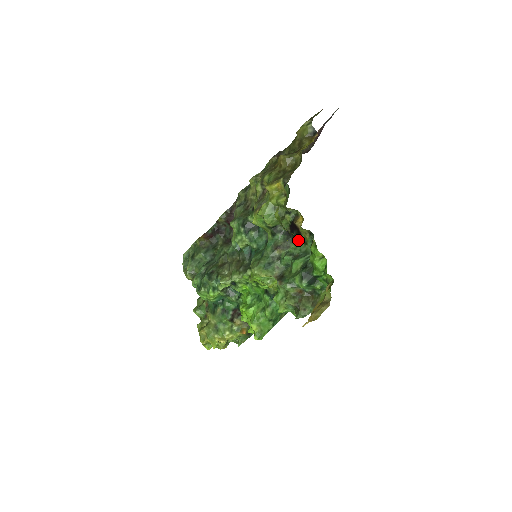
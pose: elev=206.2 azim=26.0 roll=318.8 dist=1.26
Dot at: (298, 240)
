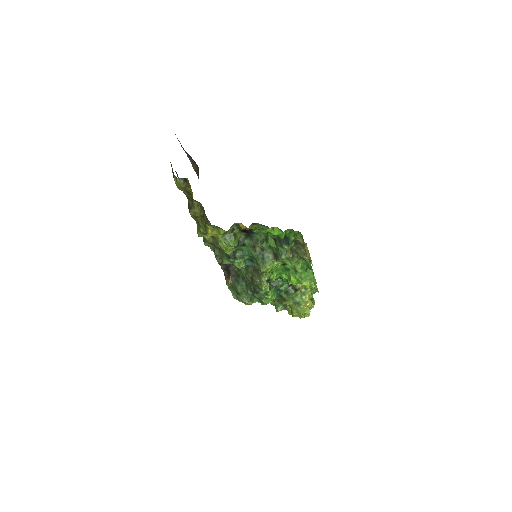
Dot at: (255, 232)
